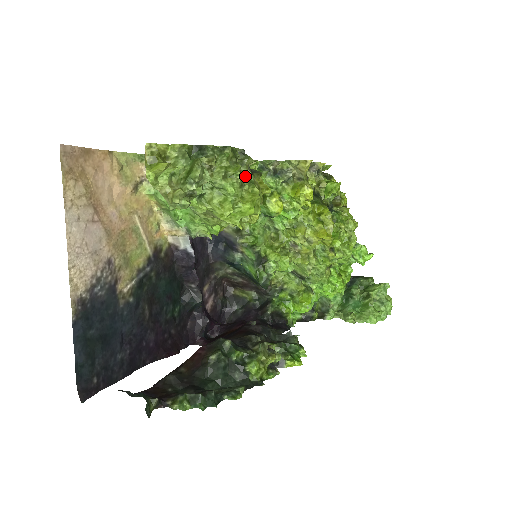
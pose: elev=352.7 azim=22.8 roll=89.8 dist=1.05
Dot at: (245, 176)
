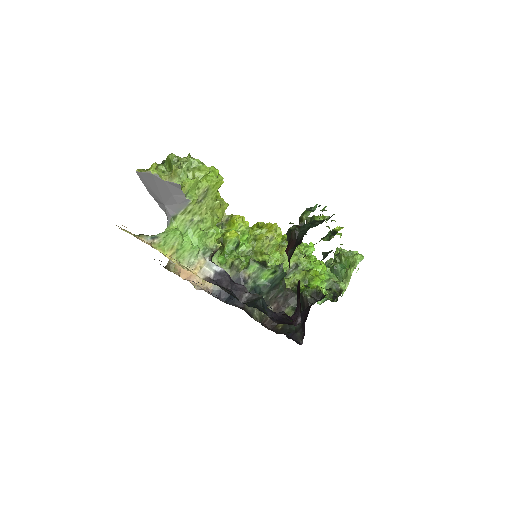
Dot at: occluded
